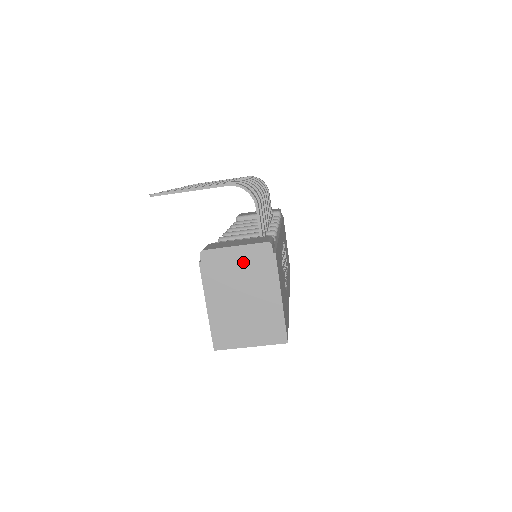
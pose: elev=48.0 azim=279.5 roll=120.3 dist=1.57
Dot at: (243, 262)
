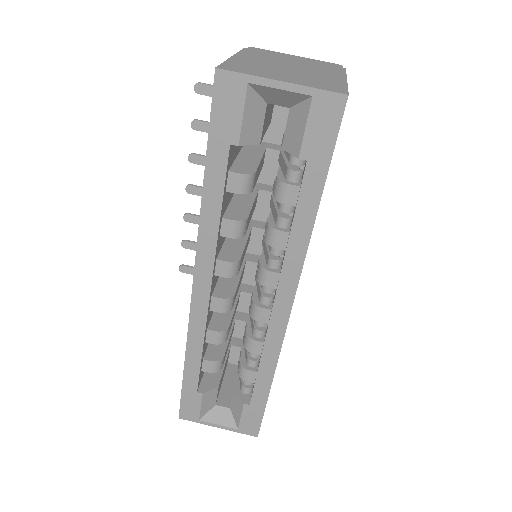
Dot at: (302, 60)
